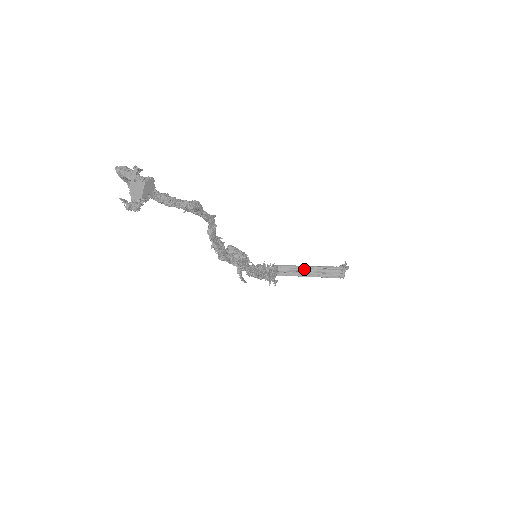
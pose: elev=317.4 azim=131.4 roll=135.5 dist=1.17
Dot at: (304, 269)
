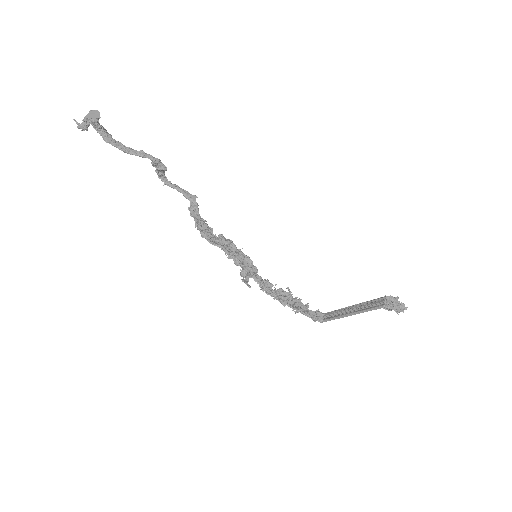
Dot at: (348, 309)
